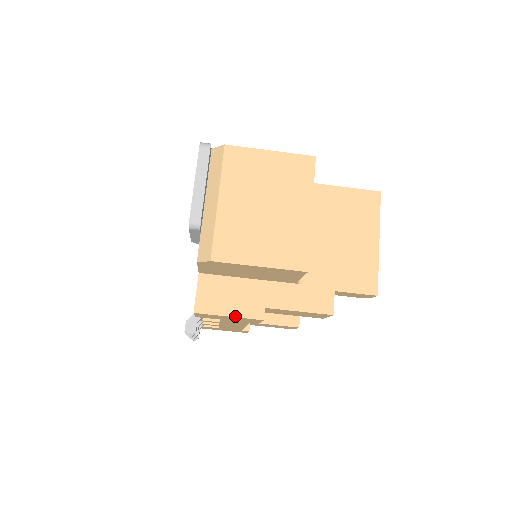
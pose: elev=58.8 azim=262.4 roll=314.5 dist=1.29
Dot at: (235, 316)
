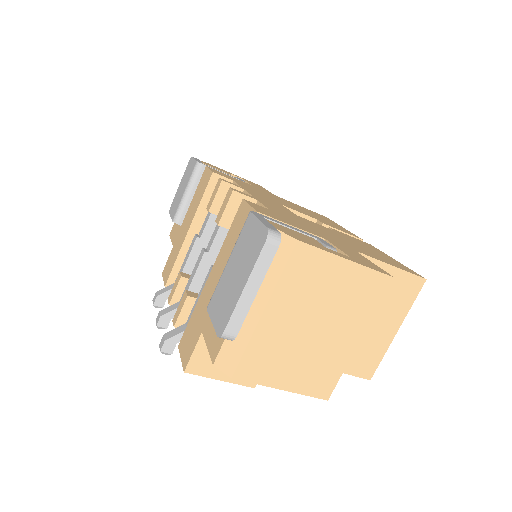
Dot at: (227, 381)
